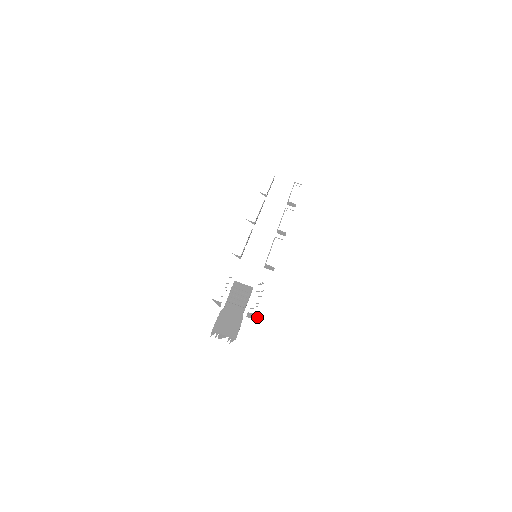
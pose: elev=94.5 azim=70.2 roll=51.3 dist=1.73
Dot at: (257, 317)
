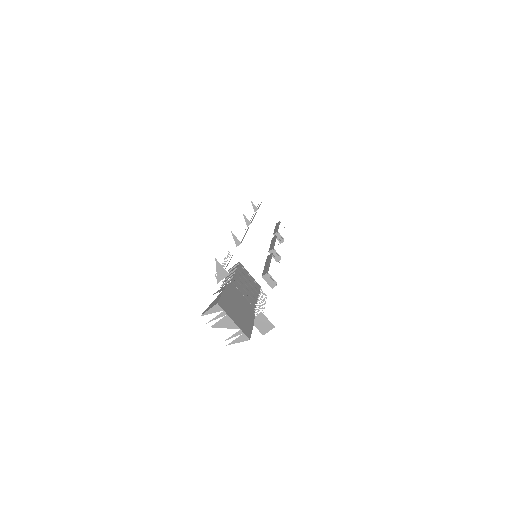
Dot at: (269, 328)
